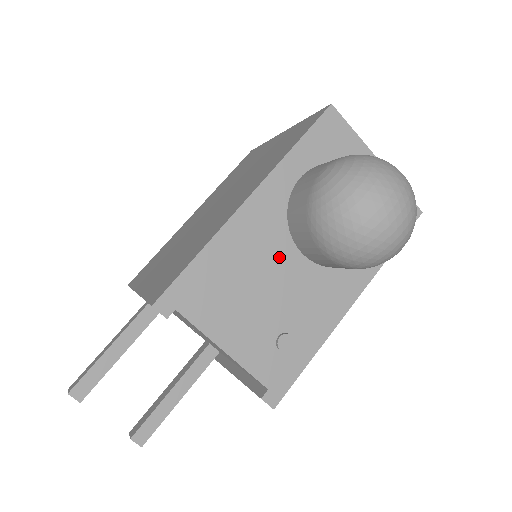
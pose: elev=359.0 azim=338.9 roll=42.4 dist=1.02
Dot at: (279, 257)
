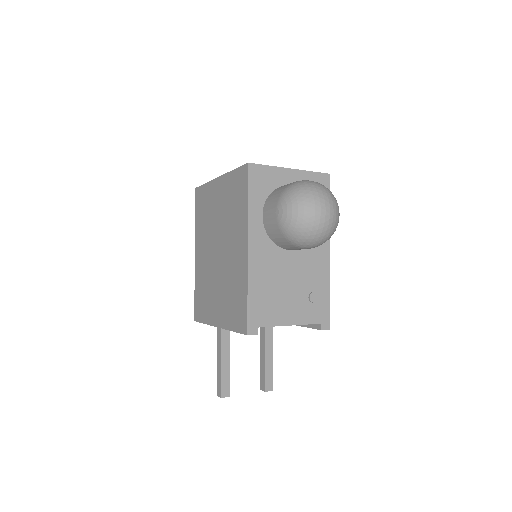
Dot at: (282, 262)
